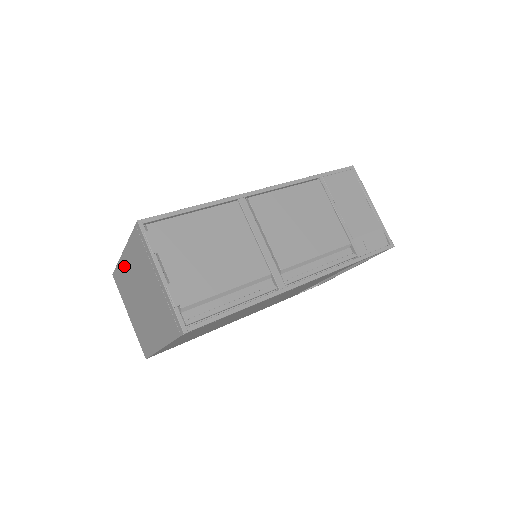
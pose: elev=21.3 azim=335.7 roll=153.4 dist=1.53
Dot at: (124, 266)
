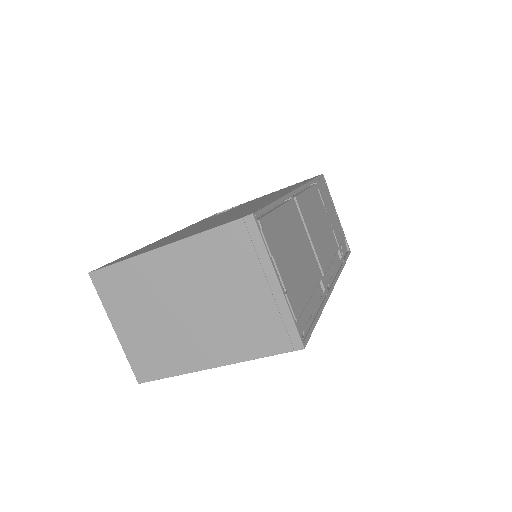
Dot at: (152, 265)
